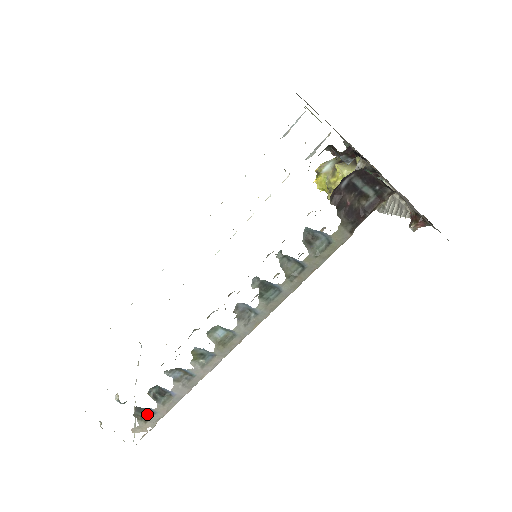
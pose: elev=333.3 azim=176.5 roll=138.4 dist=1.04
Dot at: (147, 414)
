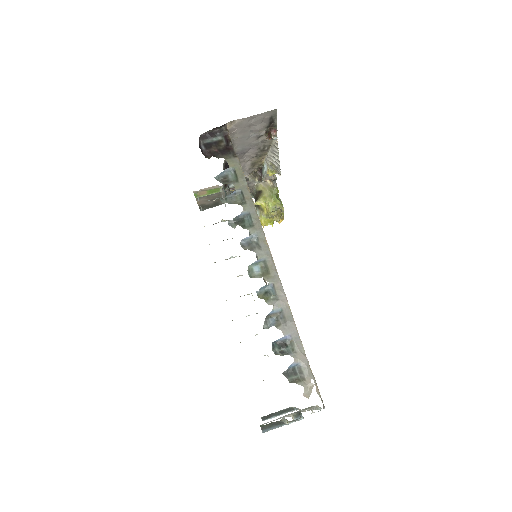
Dot at: (297, 373)
